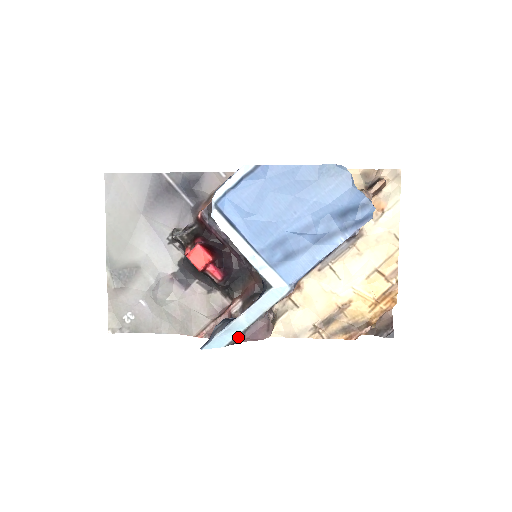
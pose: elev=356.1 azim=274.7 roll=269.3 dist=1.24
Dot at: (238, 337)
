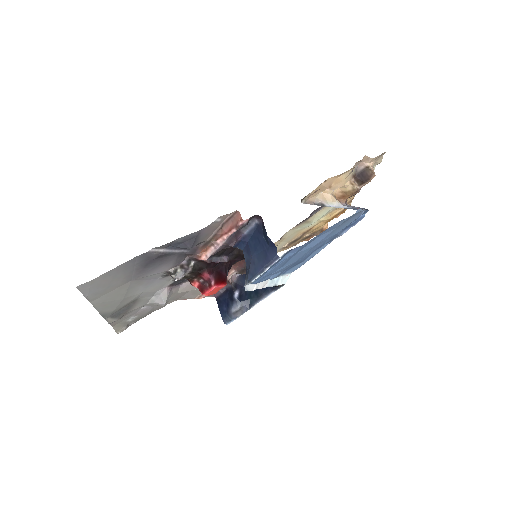
Dot at: occluded
